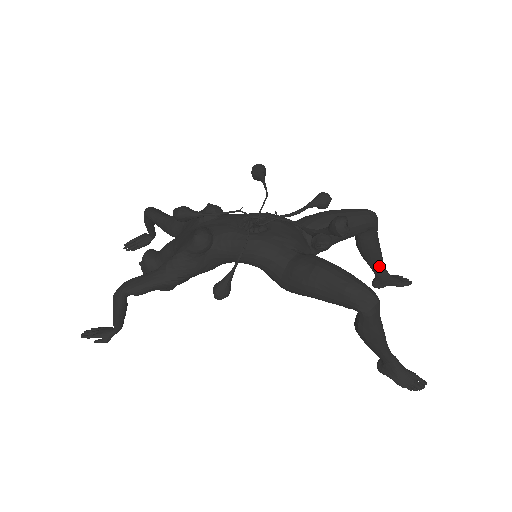
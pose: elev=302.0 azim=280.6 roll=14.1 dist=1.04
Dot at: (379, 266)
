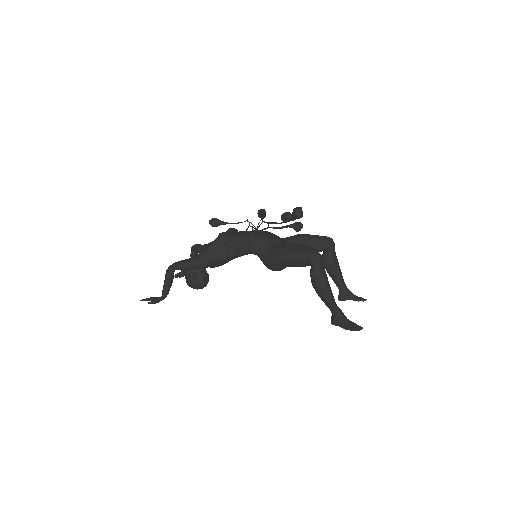
Dot at: (340, 281)
